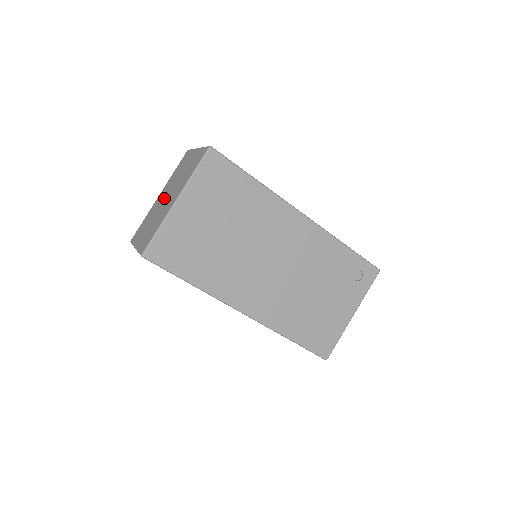
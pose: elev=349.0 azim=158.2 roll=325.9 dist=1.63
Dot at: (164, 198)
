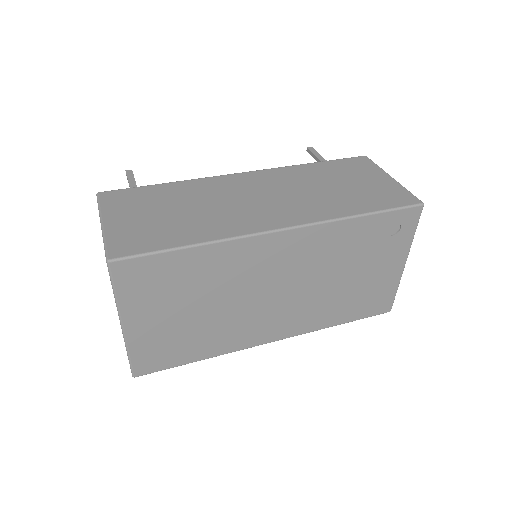
Dot at: occluded
